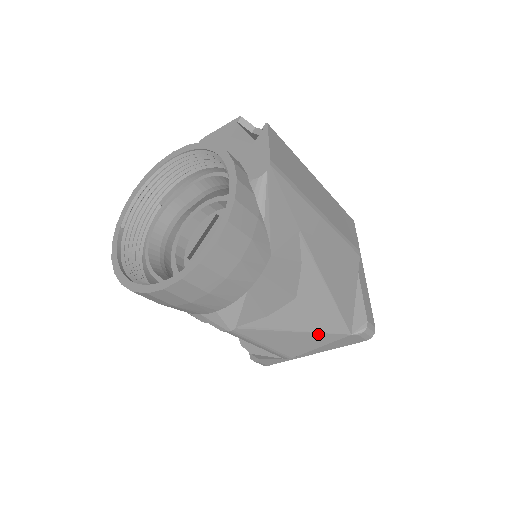
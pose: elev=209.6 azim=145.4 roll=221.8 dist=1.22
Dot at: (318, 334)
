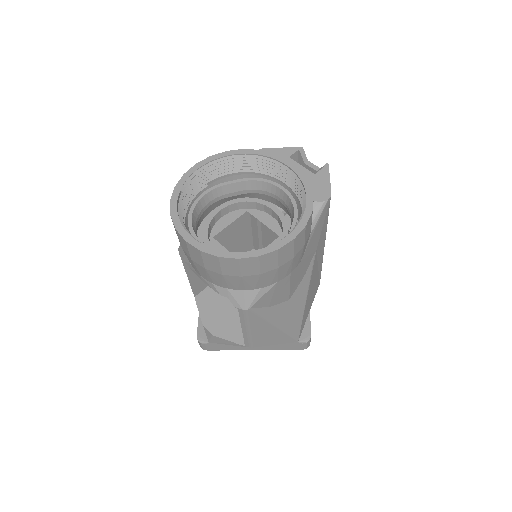
Dot at: (284, 334)
